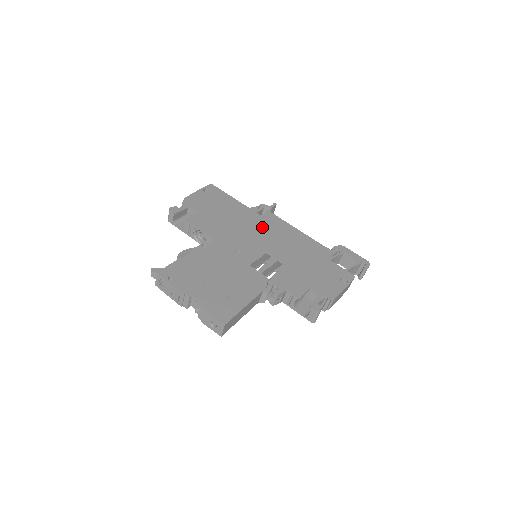
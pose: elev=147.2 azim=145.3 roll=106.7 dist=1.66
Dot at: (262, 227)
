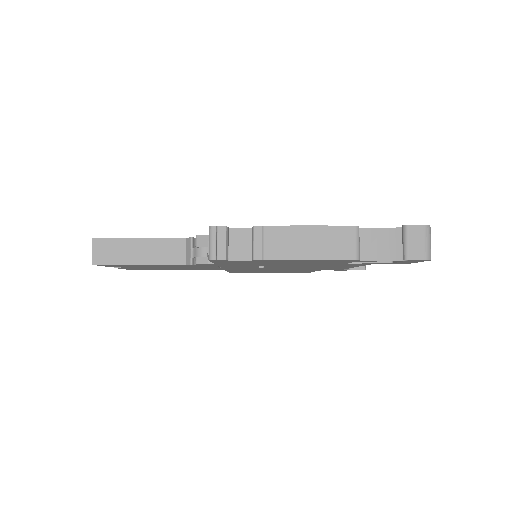
Dot at: occluded
